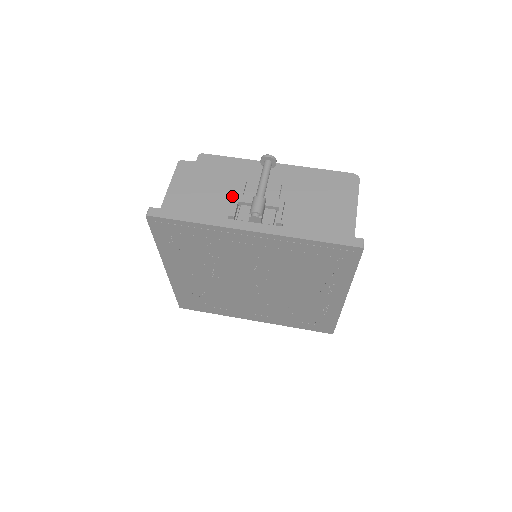
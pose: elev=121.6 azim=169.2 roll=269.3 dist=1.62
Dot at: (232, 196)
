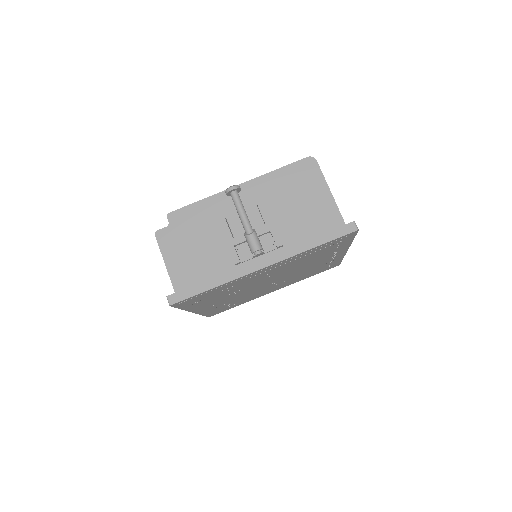
Dot at: (223, 241)
